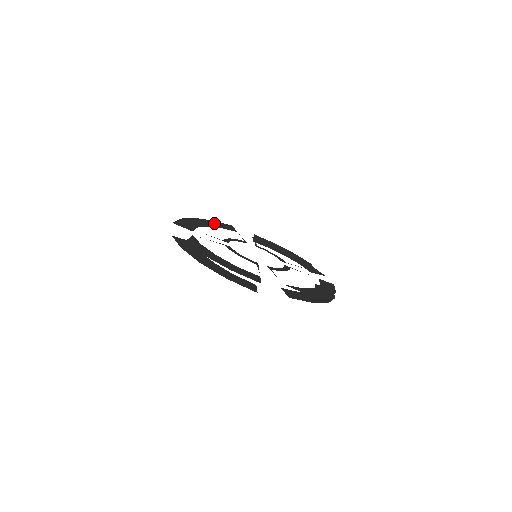
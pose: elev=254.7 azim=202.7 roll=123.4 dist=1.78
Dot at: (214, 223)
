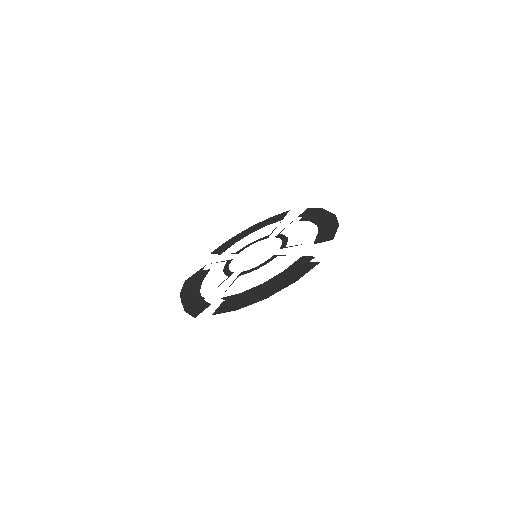
Dot at: (265, 222)
